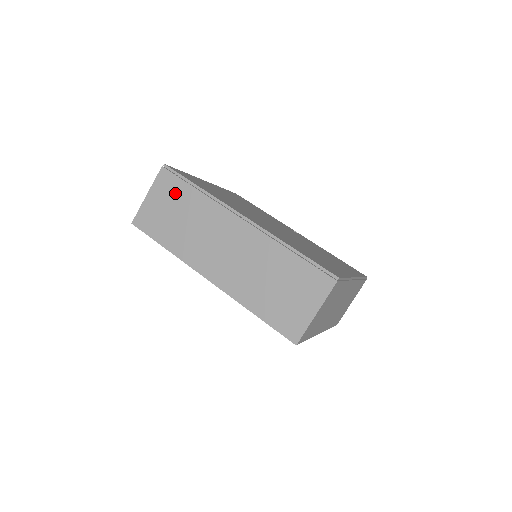
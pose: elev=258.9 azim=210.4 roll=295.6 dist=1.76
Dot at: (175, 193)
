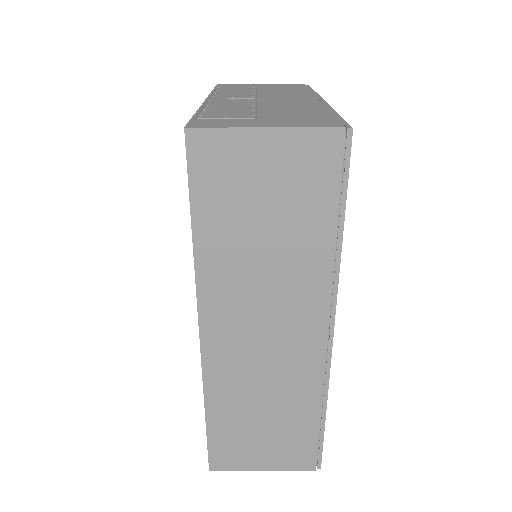
Dot at: (306, 194)
